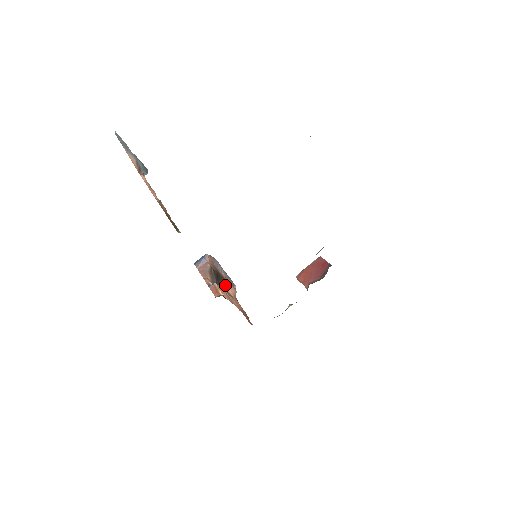
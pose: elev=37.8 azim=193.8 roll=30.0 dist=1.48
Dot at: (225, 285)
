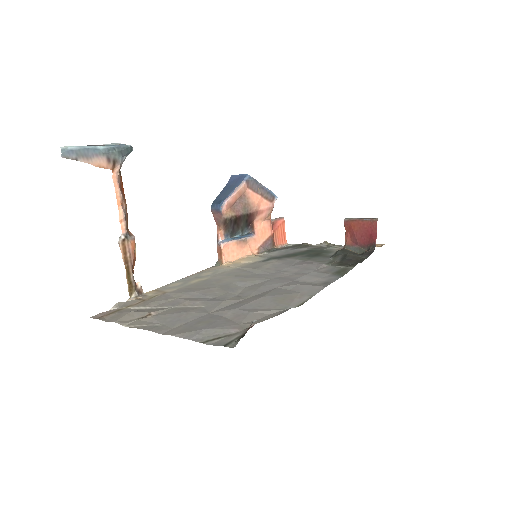
Dot at: (250, 218)
